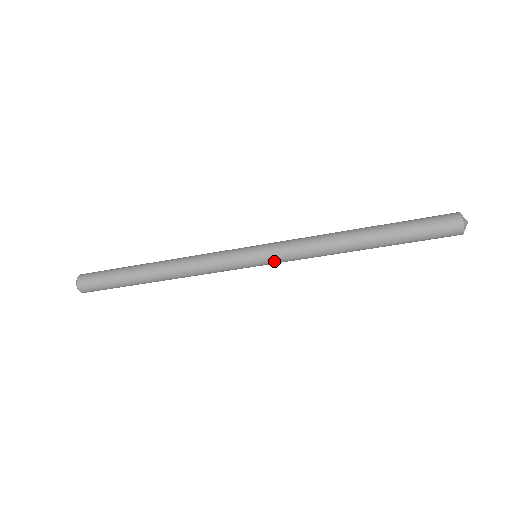
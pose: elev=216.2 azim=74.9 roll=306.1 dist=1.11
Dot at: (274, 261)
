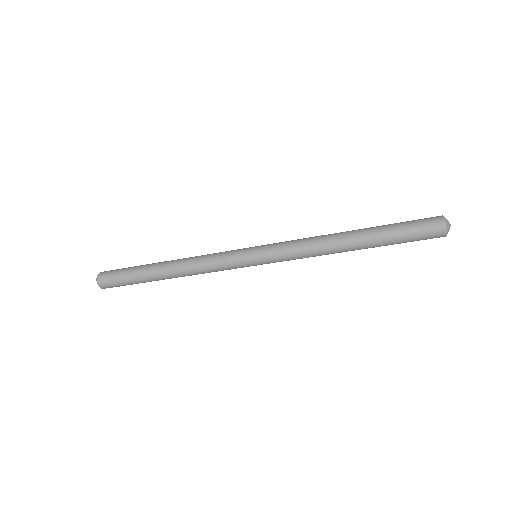
Dot at: (272, 262)
